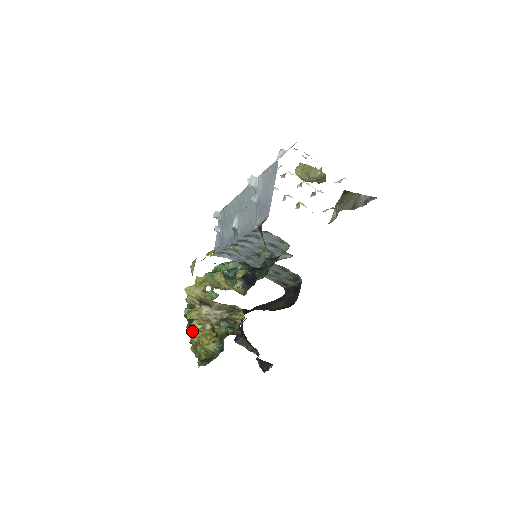
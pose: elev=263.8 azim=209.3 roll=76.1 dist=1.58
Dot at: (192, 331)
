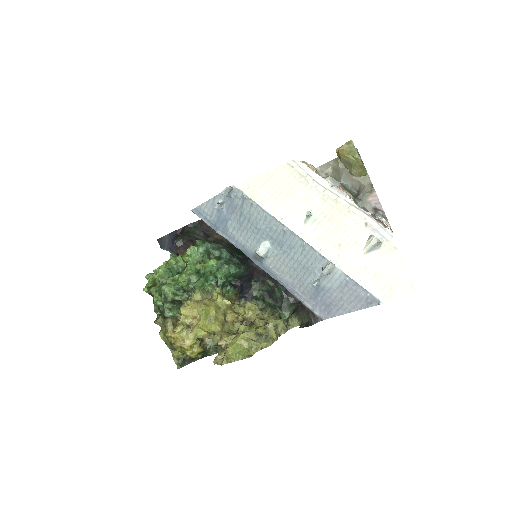
Dot at: (172, 333)
